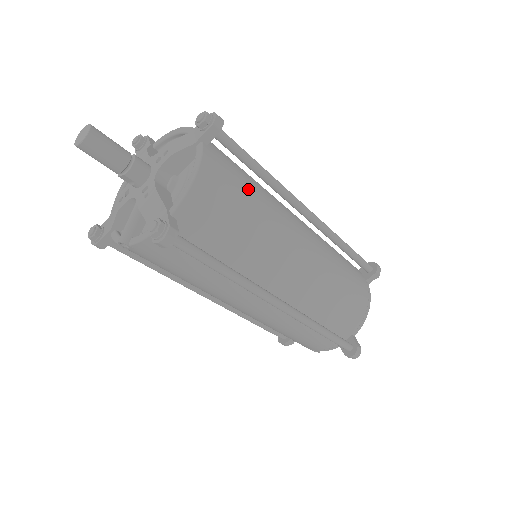
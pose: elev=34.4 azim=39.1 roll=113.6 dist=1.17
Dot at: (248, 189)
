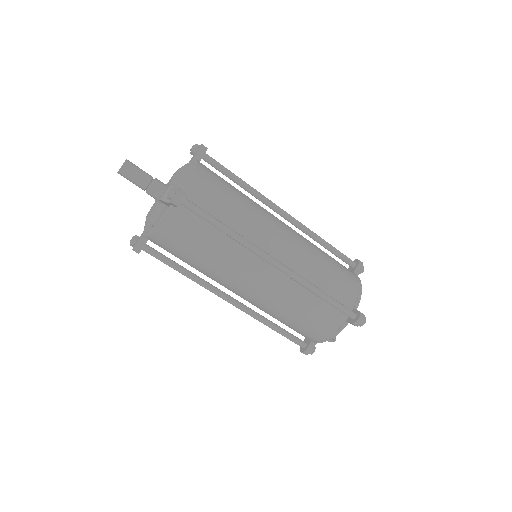
Dot at: (233, 187)
